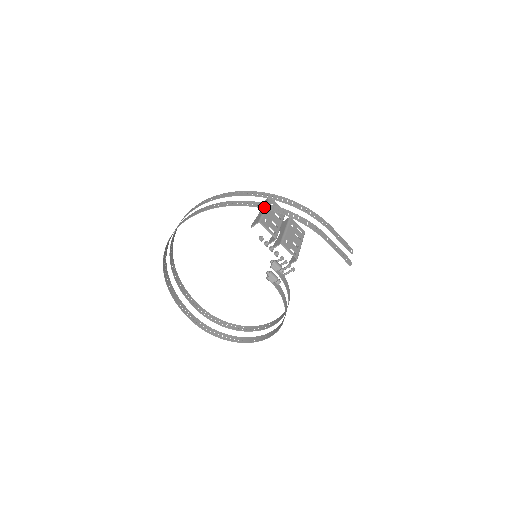
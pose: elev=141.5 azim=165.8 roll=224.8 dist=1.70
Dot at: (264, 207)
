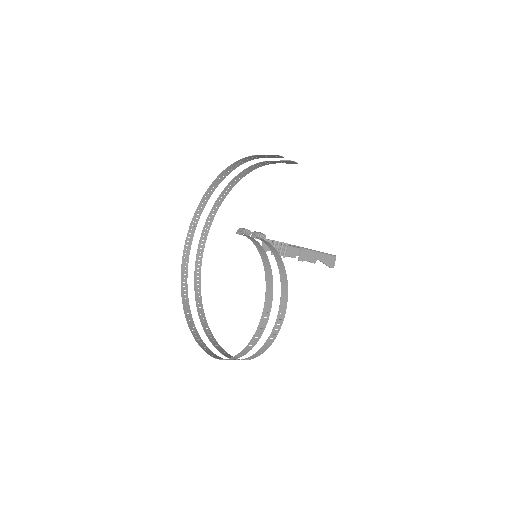
Dot at: (219, 177)
